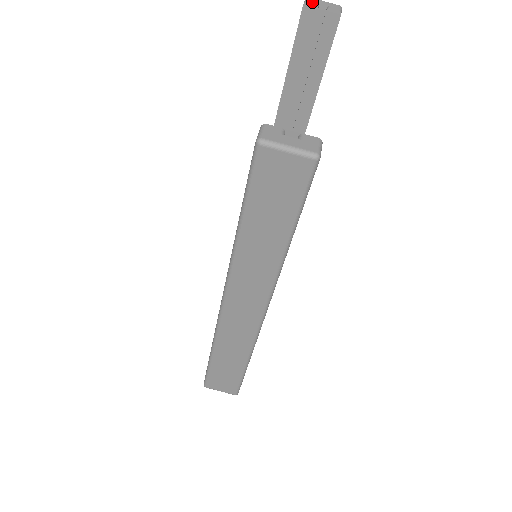
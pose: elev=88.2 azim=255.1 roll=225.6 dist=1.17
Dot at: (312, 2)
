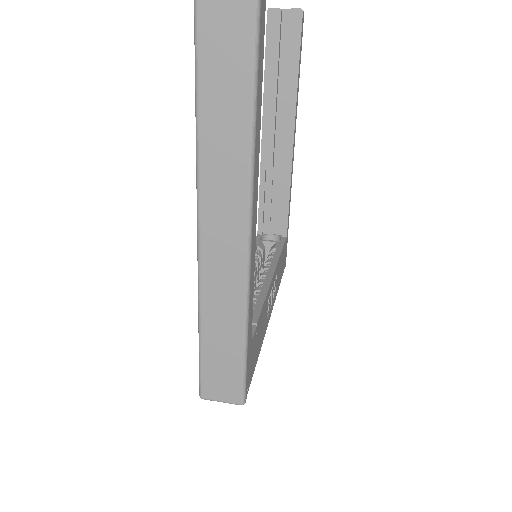
Dot at: (275, 8)
